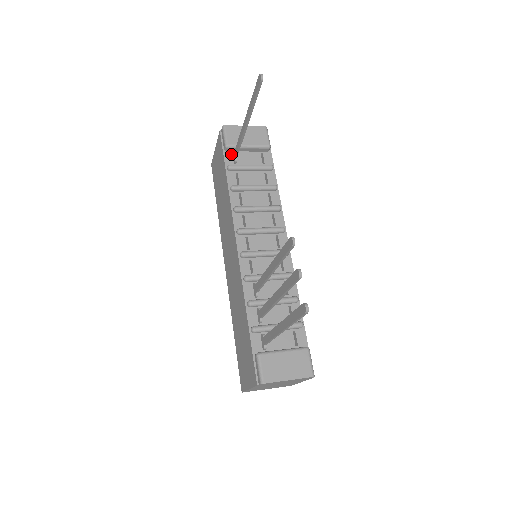
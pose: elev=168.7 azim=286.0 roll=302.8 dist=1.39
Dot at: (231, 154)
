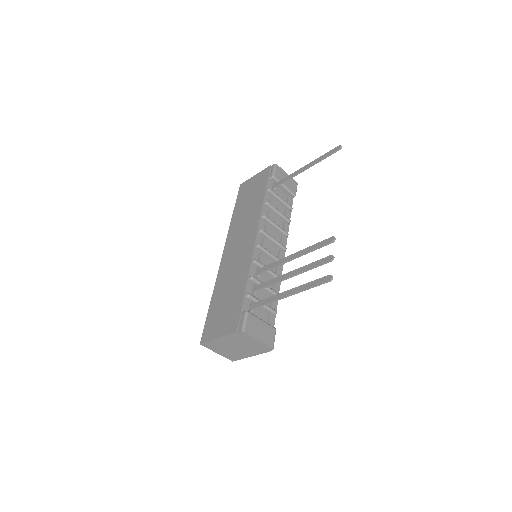
Dot at: (272, 183)
